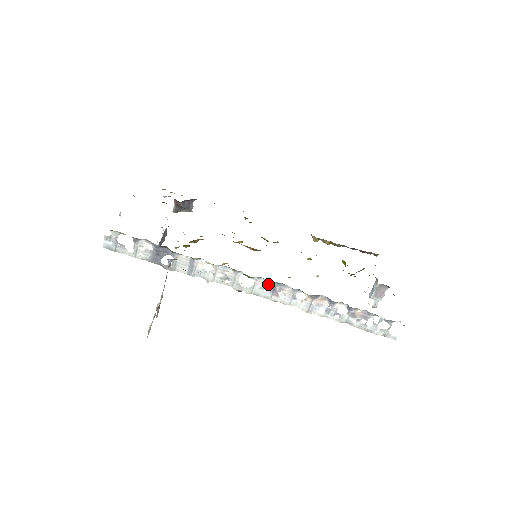
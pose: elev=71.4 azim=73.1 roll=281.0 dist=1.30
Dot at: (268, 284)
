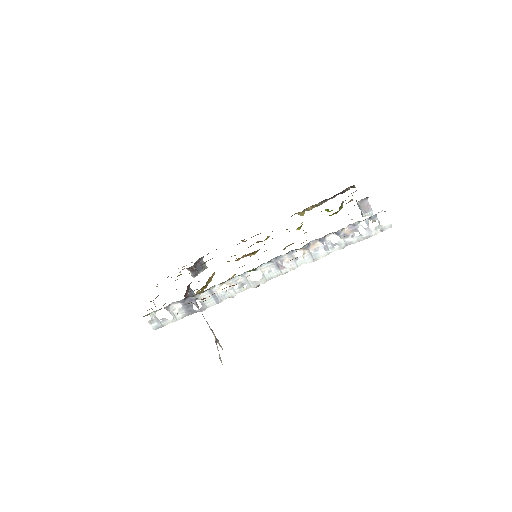
Dot at: (271, 265)
